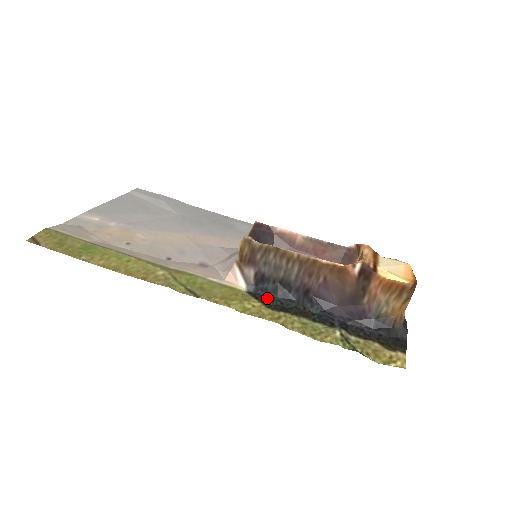
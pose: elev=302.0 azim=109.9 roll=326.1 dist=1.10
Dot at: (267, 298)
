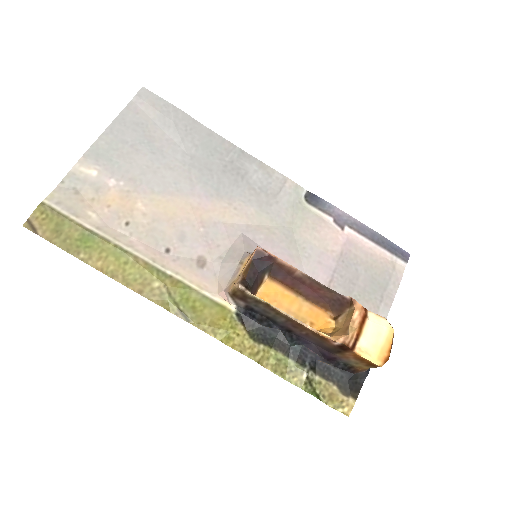
Dot at: (253, 325)
